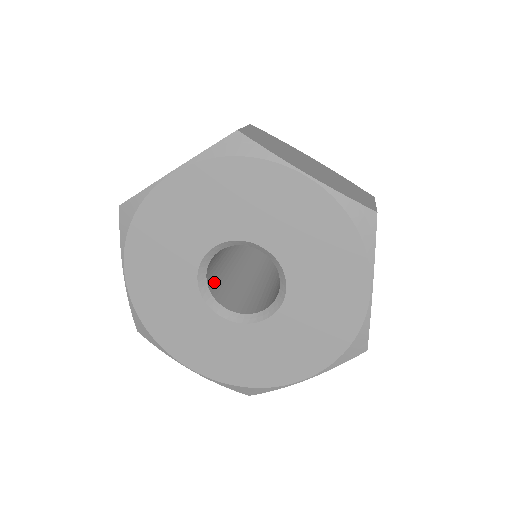
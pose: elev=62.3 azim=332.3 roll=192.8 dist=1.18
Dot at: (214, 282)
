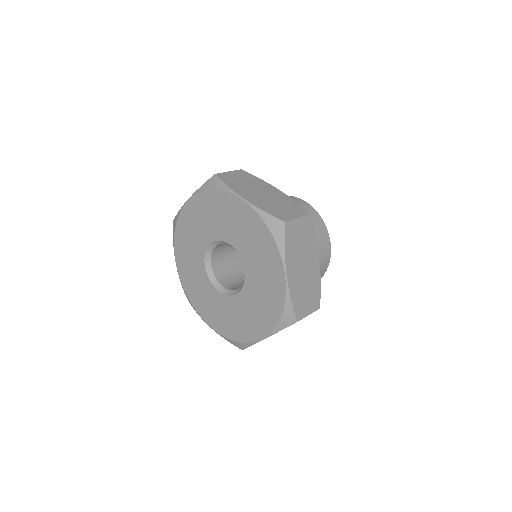
Dot at: (221, 269)
